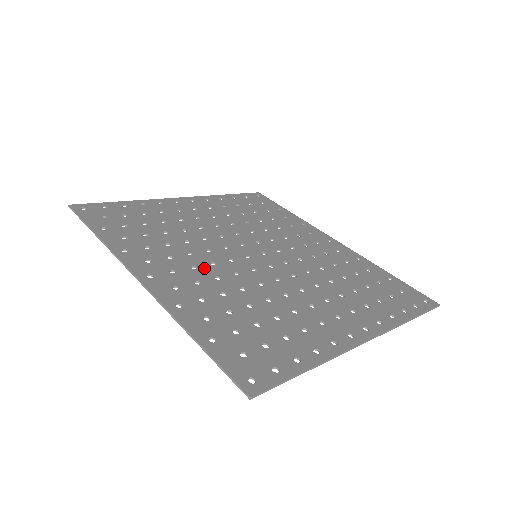
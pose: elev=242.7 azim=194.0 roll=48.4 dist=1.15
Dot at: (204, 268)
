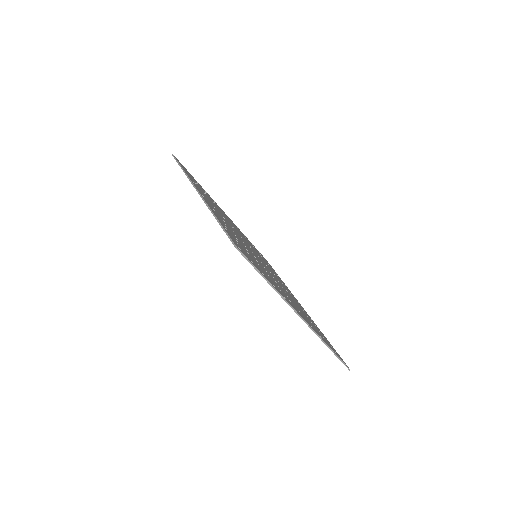
Dot at: (229, 225)
